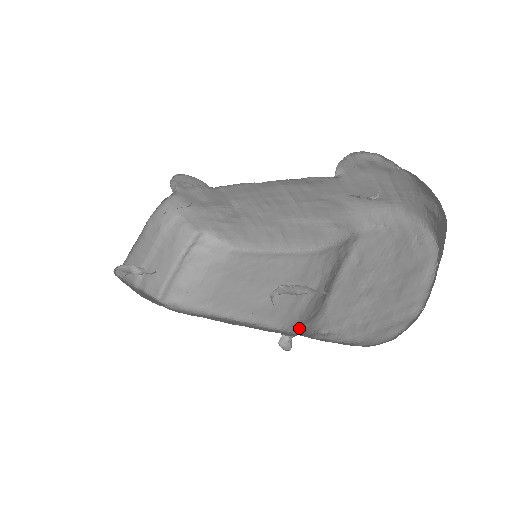
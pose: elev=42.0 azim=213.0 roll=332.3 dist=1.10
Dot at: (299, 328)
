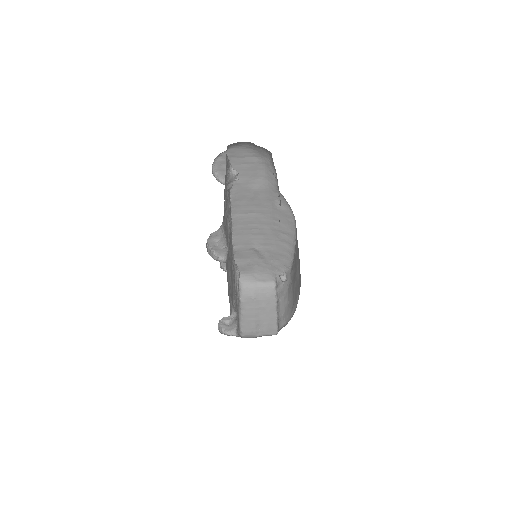
Dot at: occluded
